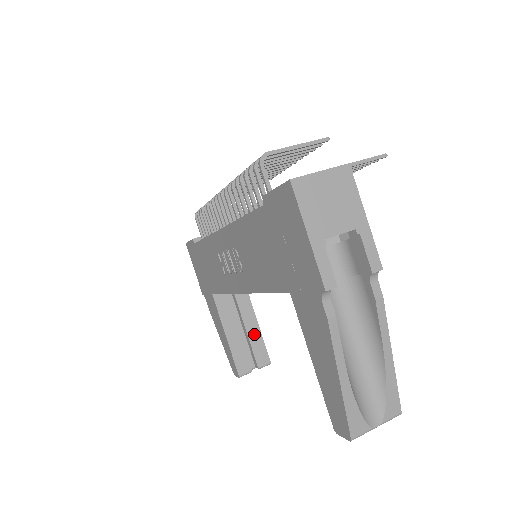
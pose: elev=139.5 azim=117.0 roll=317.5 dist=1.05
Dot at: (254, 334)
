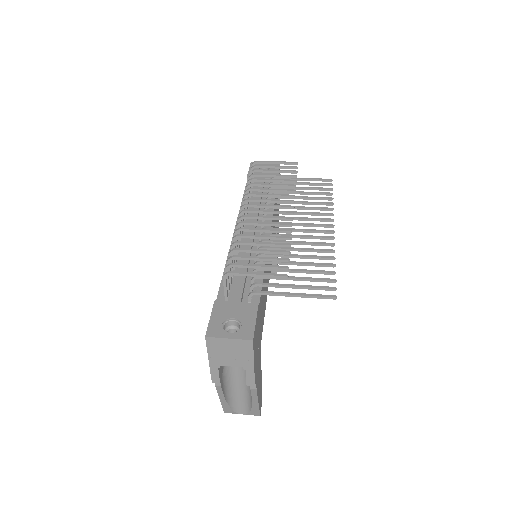
Dot at: occluded
